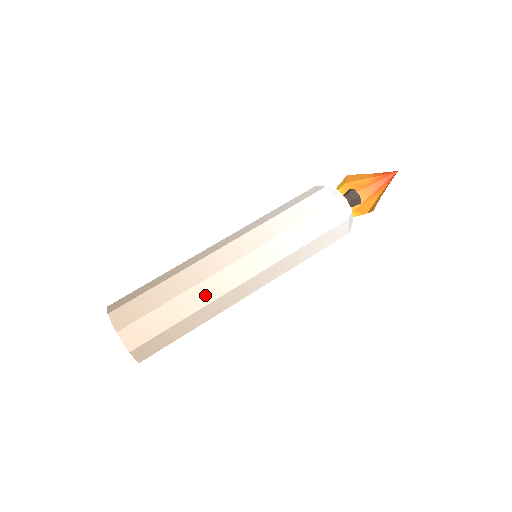
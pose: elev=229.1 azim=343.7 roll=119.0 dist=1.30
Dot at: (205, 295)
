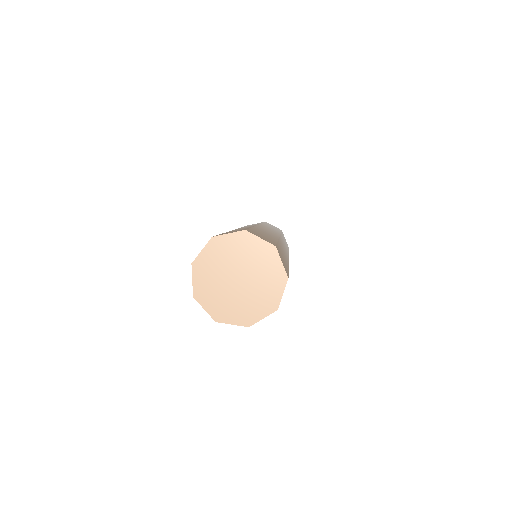
Dot at: occluded
